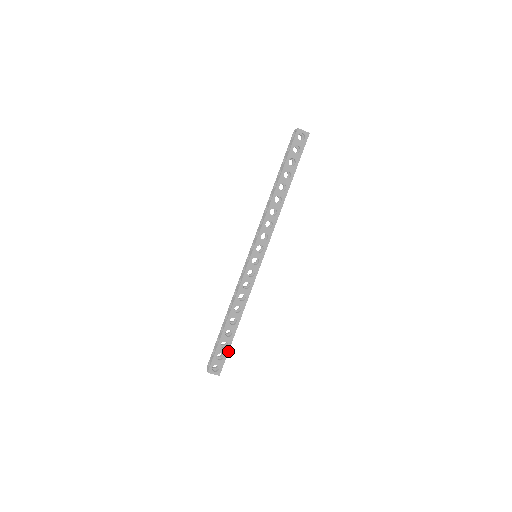
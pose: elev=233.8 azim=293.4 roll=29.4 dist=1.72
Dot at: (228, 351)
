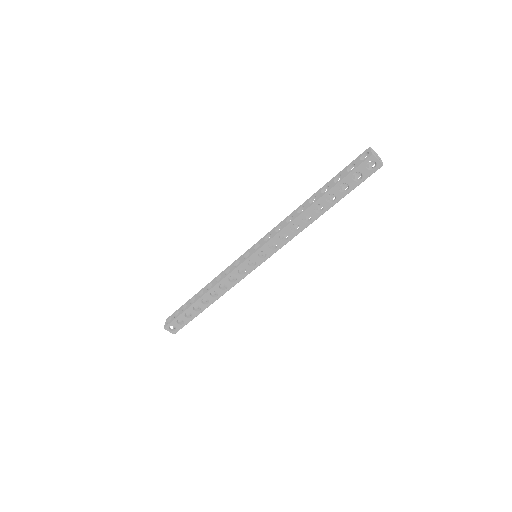
Dot at: occluded
